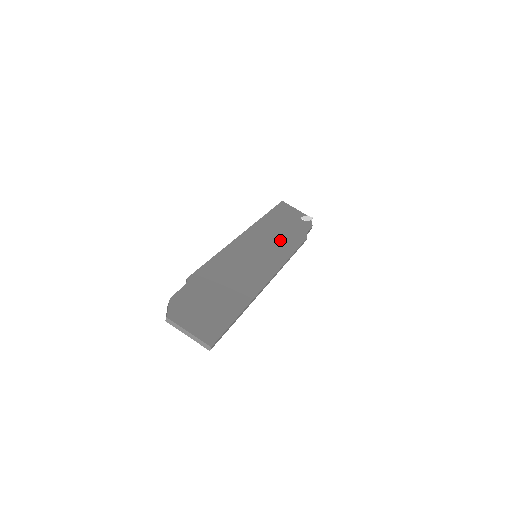
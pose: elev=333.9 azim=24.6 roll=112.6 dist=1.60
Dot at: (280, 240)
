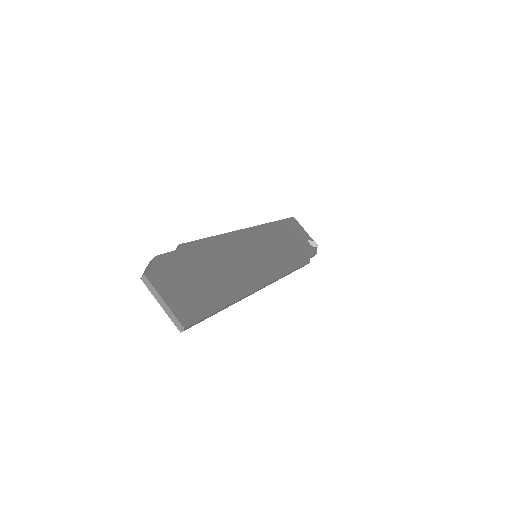
Dot at: (284, 252)
